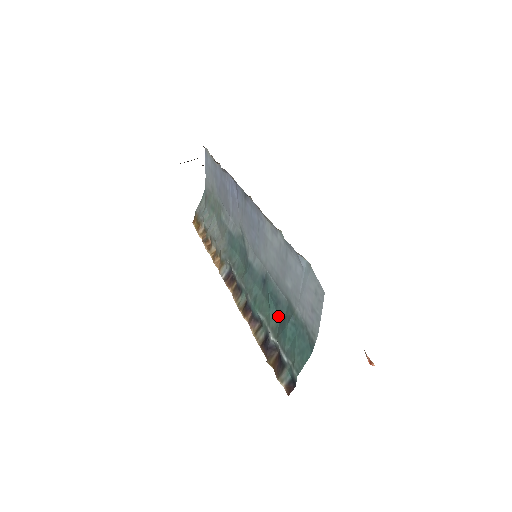
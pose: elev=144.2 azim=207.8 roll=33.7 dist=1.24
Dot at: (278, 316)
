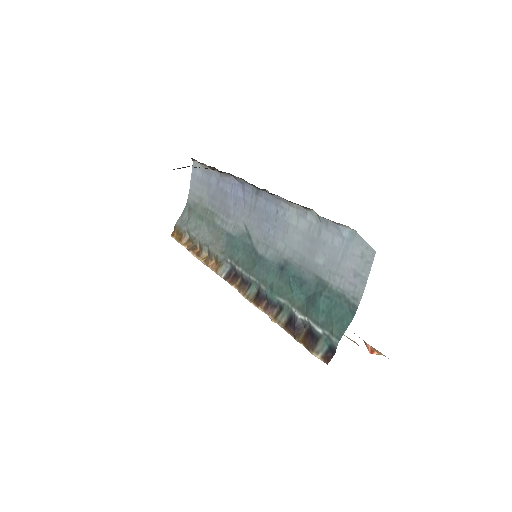
Dot at: (303, 296)
